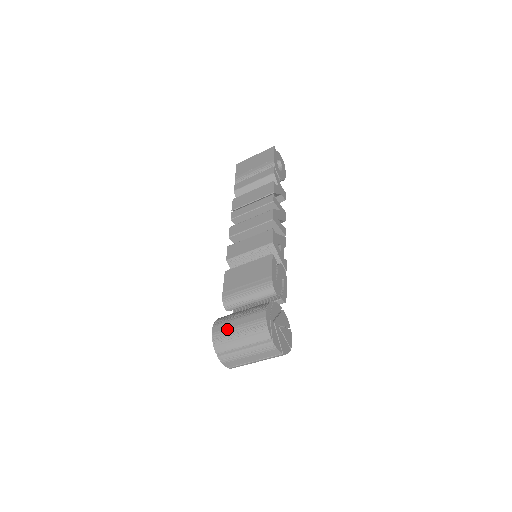
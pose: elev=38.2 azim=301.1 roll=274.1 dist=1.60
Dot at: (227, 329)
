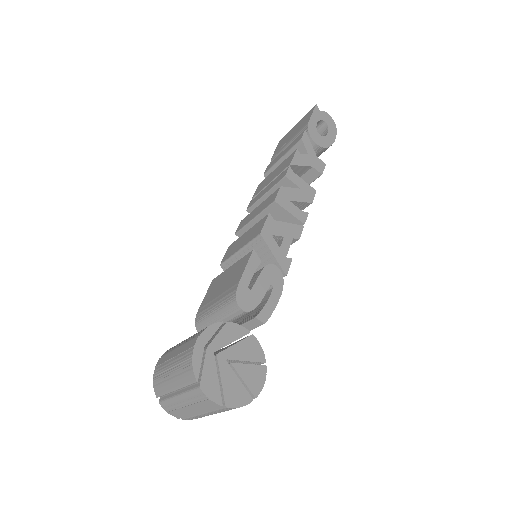
Dot at: (165, 362)
